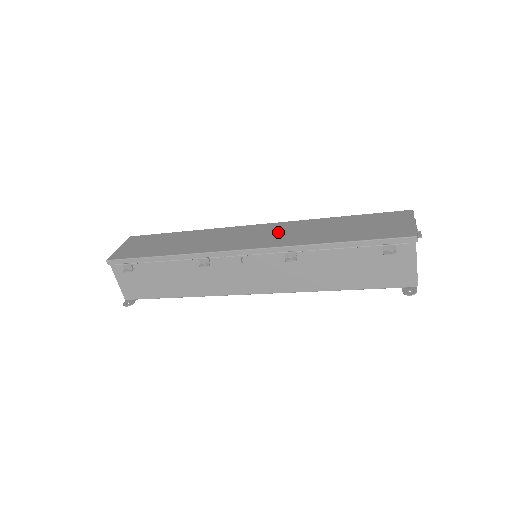
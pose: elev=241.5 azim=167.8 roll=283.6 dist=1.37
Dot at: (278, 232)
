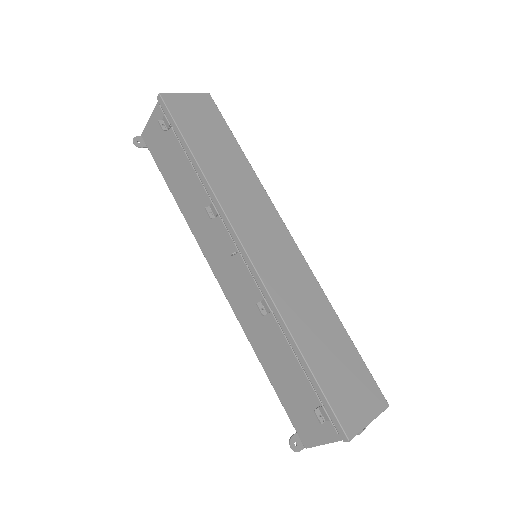
Dot at: (290, 272)
